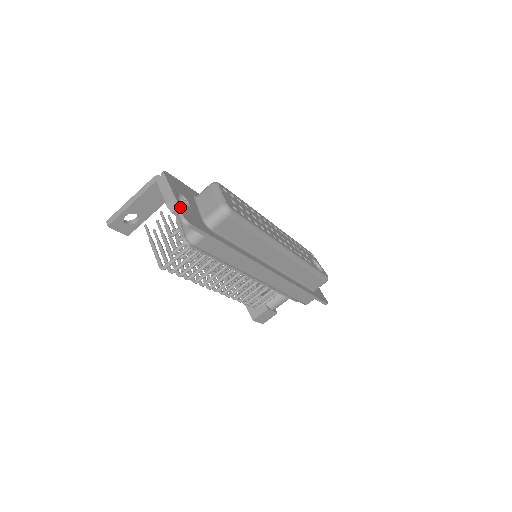
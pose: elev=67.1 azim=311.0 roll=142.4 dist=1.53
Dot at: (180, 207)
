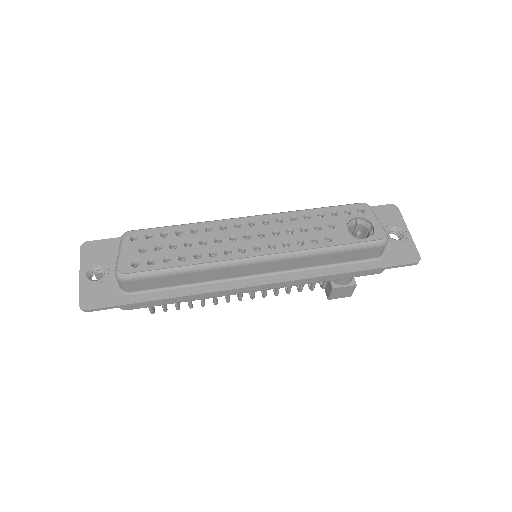
Dot at: (80, 292)
